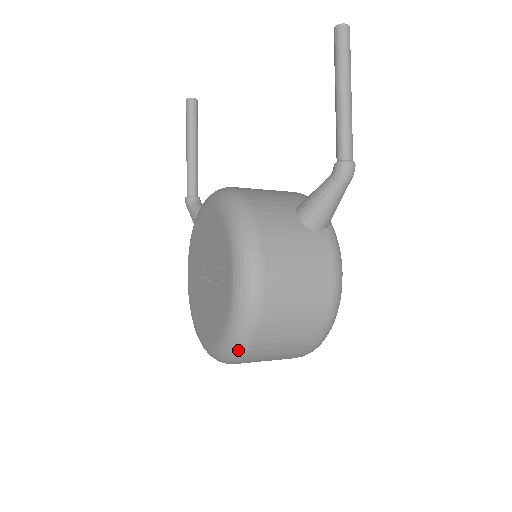
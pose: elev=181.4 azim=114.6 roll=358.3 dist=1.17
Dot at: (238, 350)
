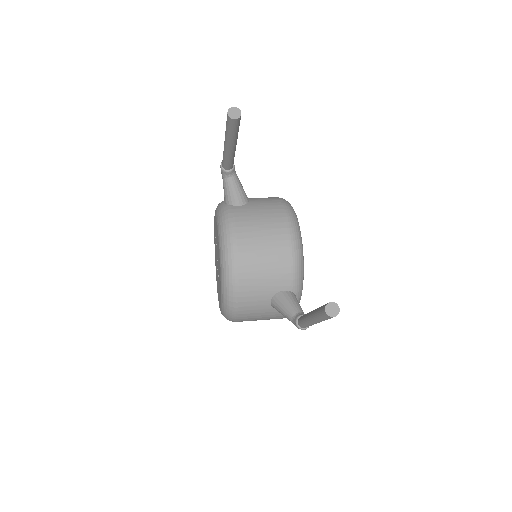
Dot at: occluded
